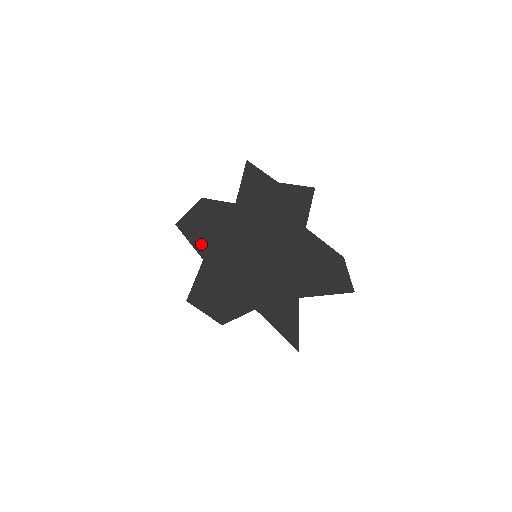
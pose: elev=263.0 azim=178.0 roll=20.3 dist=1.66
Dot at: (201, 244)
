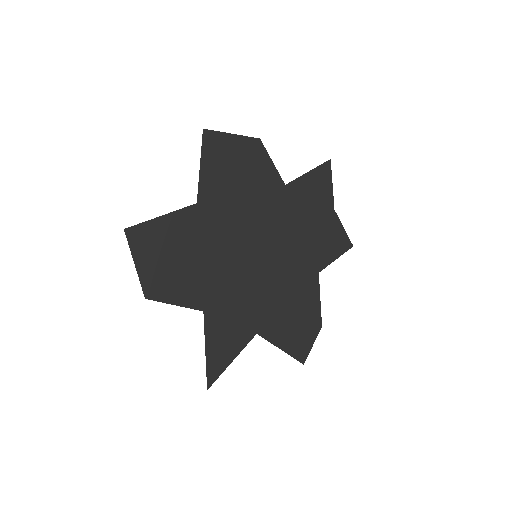
Dot at: (212, 184)
